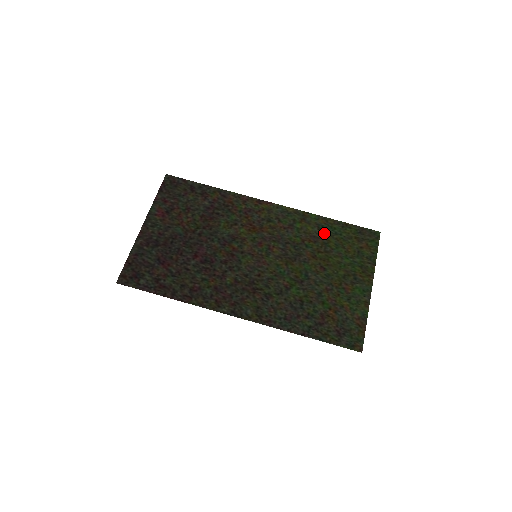
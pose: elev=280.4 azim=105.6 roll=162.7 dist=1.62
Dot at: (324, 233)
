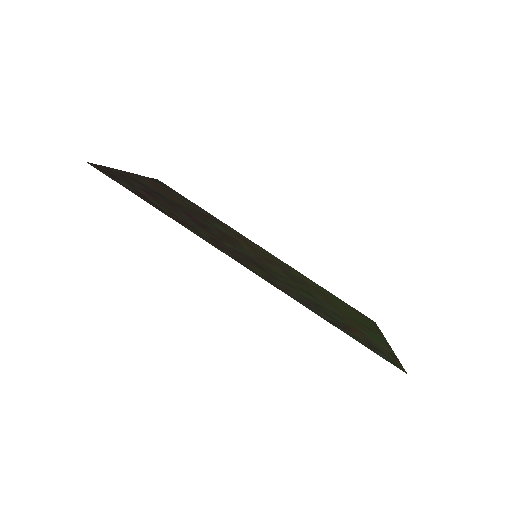
Dot at: (322, 290)
